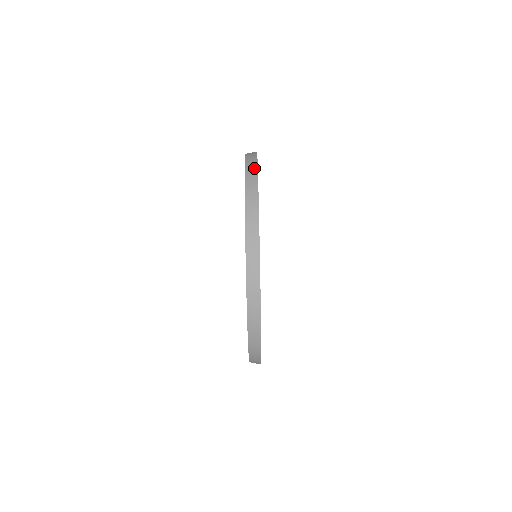
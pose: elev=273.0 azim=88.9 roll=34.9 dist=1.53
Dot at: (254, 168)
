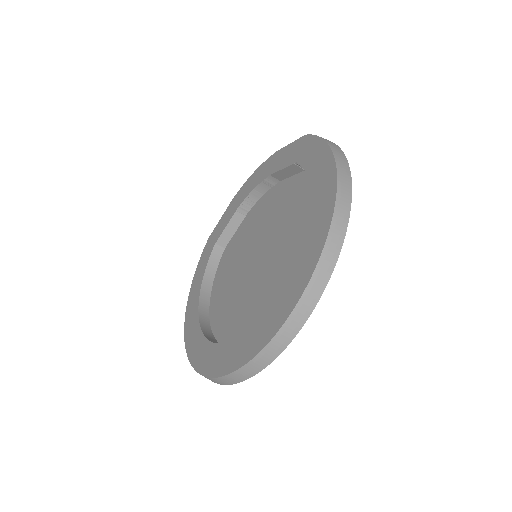
Dot at: (234, 382)
